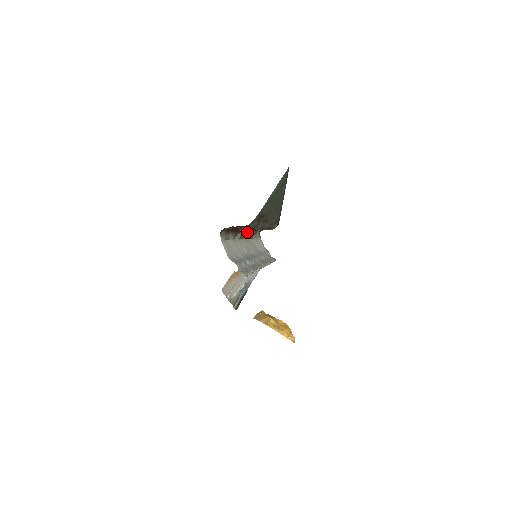
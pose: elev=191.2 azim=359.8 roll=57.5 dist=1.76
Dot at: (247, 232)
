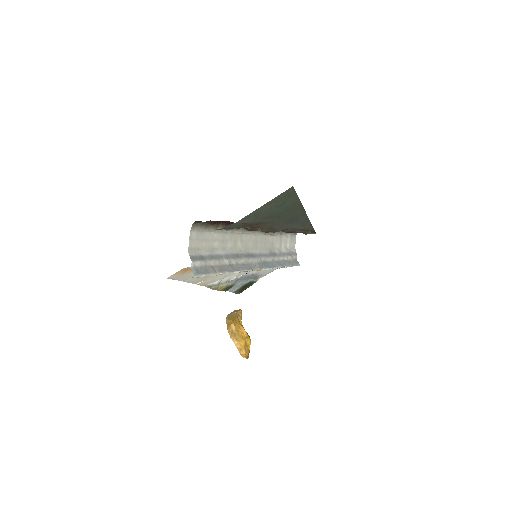
Dot at: occluded
